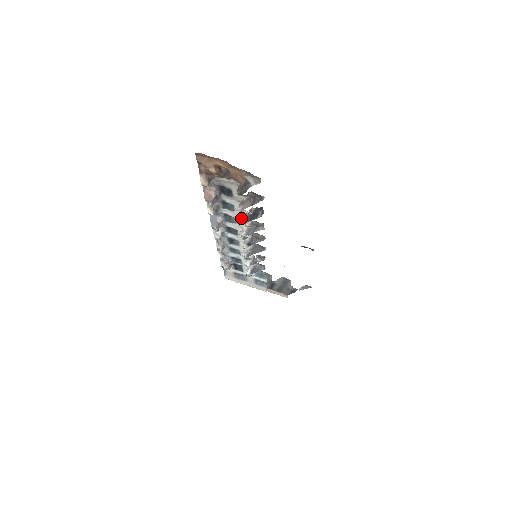
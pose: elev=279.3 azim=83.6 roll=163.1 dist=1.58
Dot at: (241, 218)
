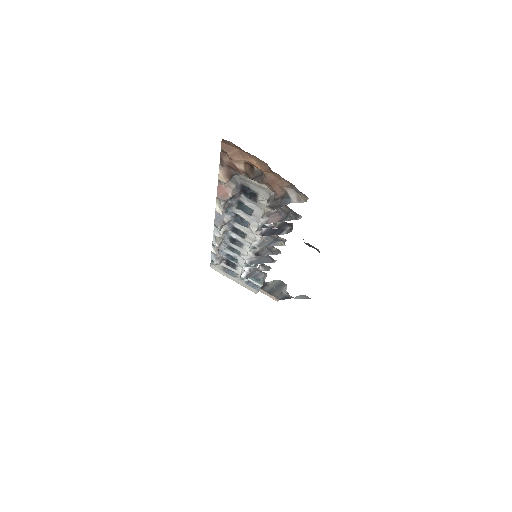
Dot at: (259, 228)
